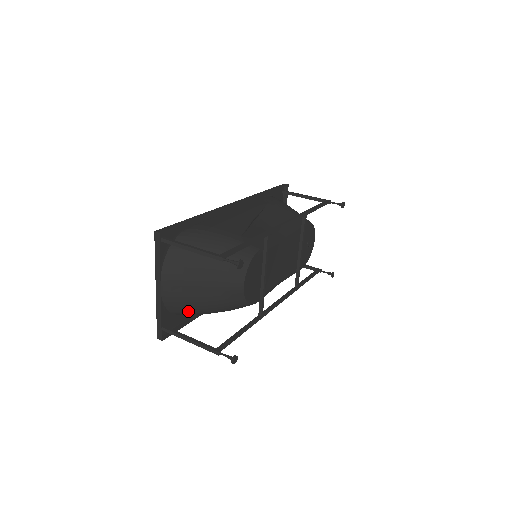
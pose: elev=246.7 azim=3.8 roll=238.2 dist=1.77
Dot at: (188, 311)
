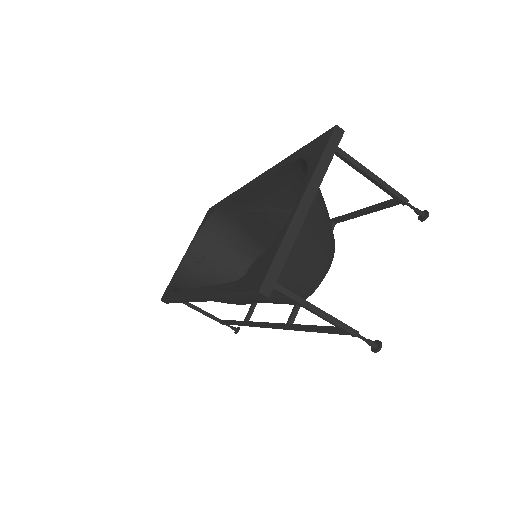
Dot at: occluded
